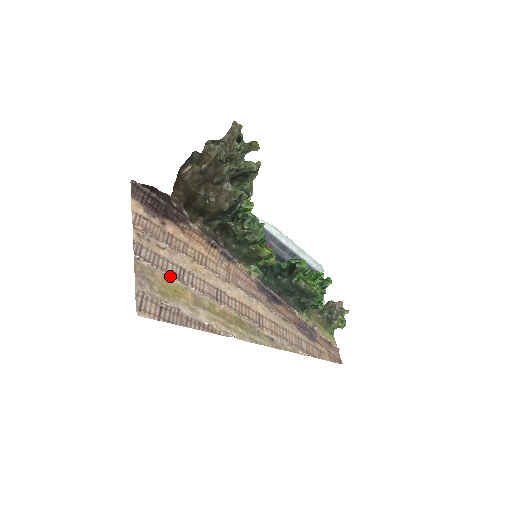
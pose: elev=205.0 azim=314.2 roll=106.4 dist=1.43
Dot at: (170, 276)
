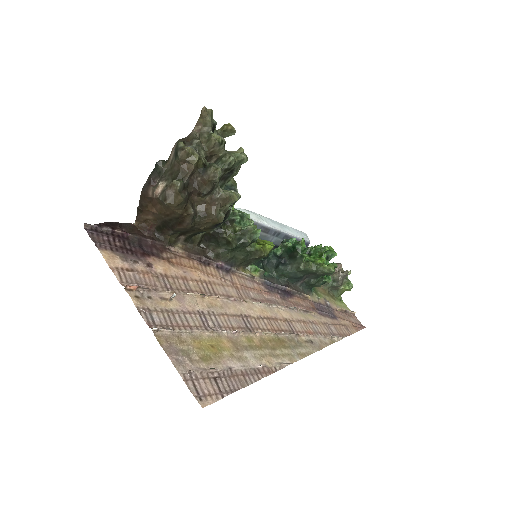
Dot at: (197, 331)
